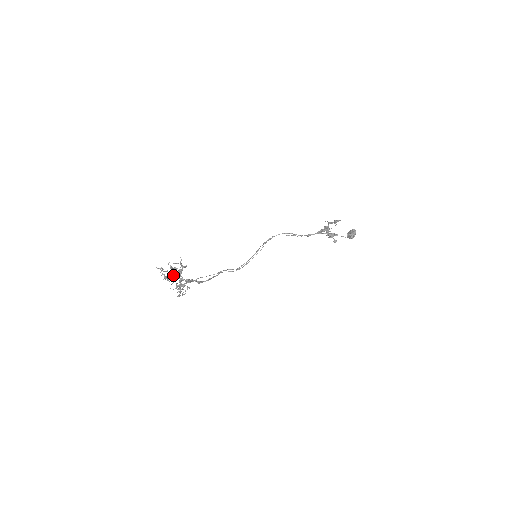
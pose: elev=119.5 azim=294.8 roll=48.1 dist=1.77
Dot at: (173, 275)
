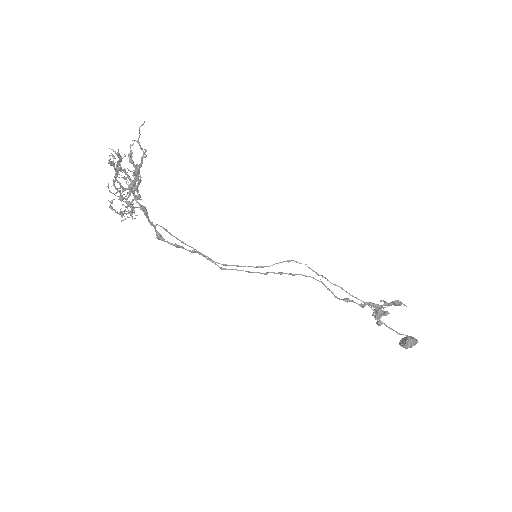
Dot at: occluded
